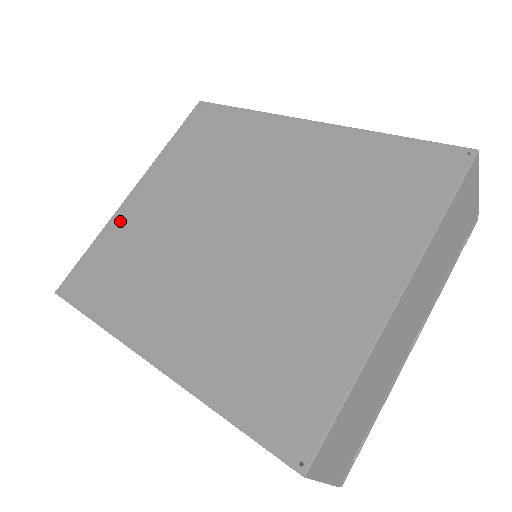
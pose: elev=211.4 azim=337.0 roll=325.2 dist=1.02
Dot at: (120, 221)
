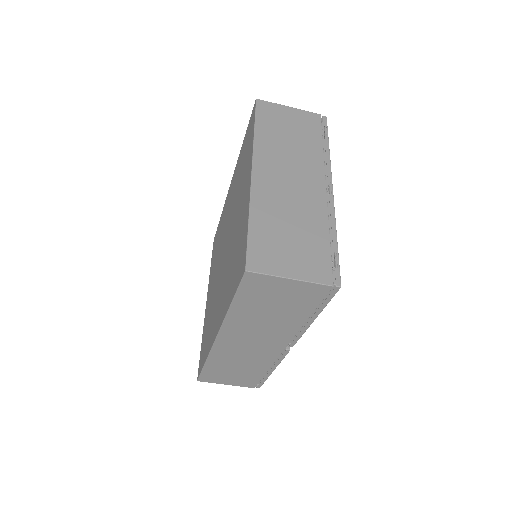
Dot at: (205, 318)
